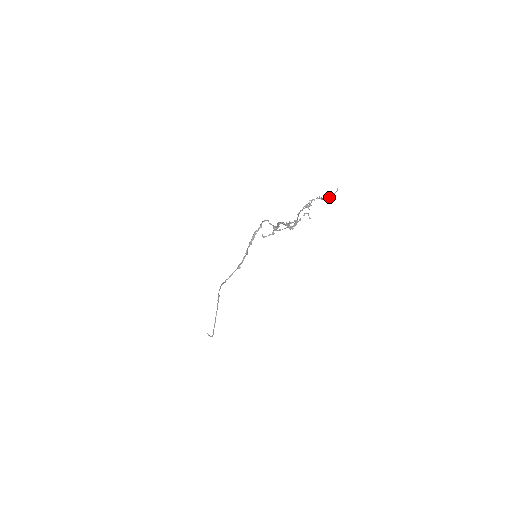
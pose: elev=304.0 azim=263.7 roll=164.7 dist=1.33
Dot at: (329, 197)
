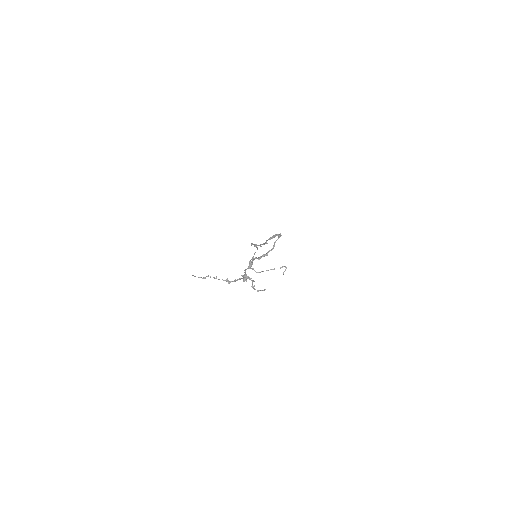
Dot at: occluded
